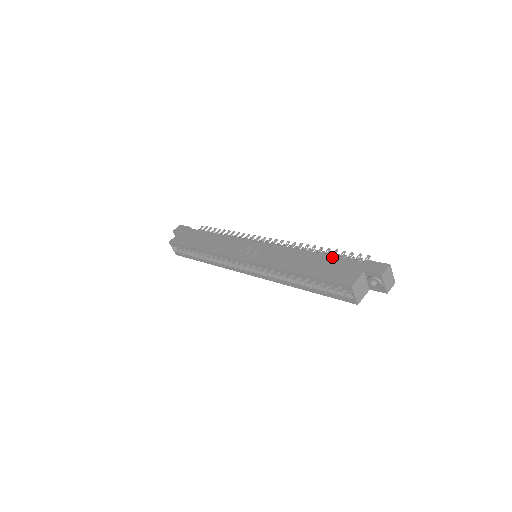
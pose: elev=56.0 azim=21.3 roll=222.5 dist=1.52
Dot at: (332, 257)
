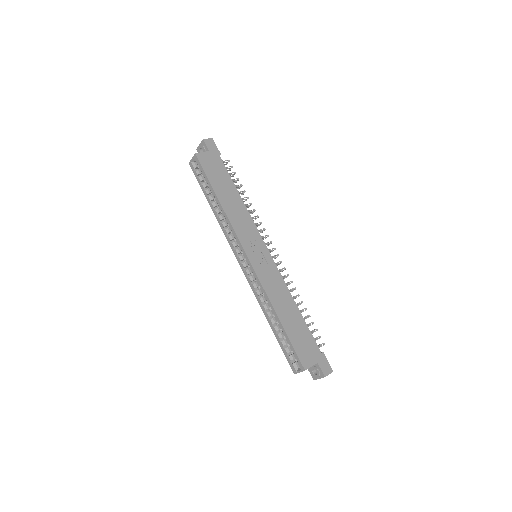
Dot at: (307, 327)
